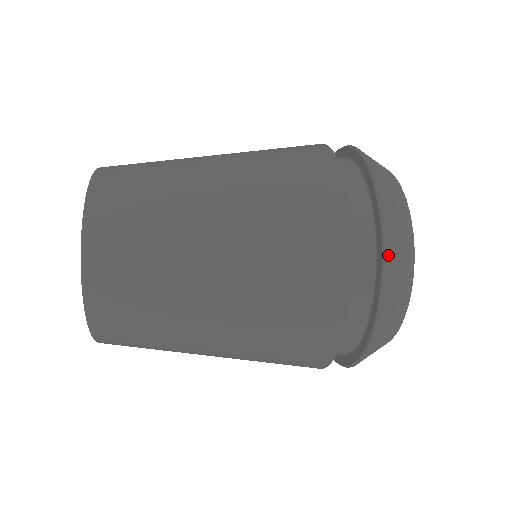
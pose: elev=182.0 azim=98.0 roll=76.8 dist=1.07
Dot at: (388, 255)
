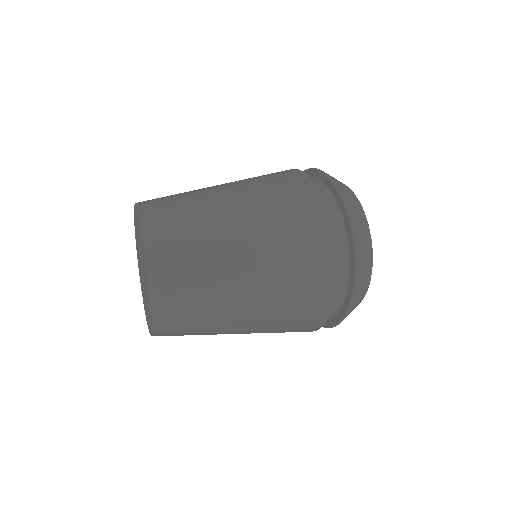
Dot at: (358, 262)
